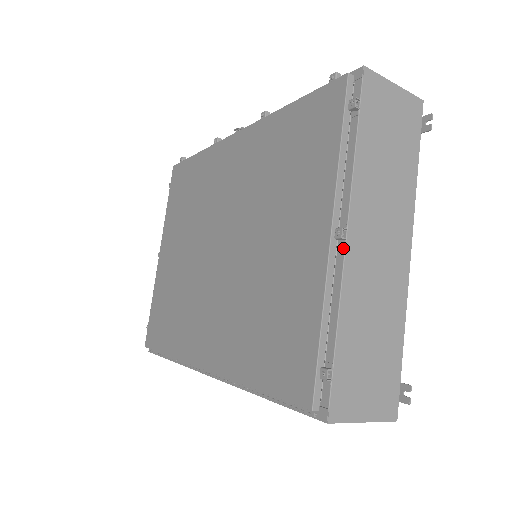
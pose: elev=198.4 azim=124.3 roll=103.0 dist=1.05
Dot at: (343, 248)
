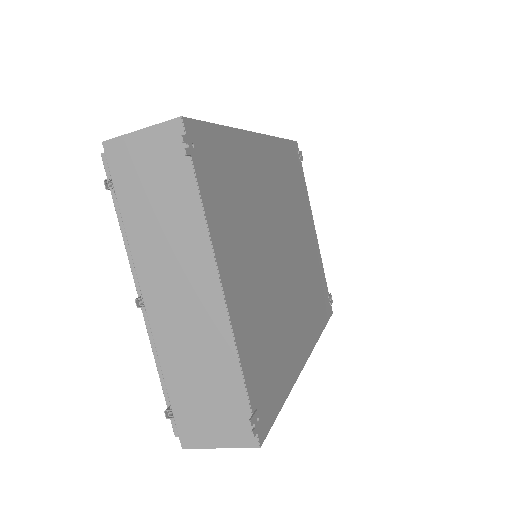
Dot at: (147, 313)
